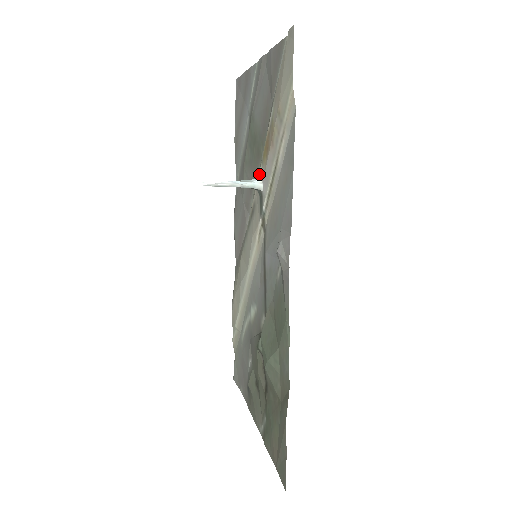
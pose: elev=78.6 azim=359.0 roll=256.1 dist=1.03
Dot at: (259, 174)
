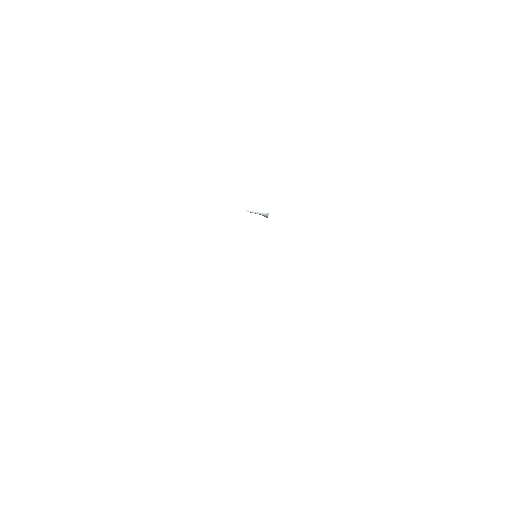
Dot at: occluded
